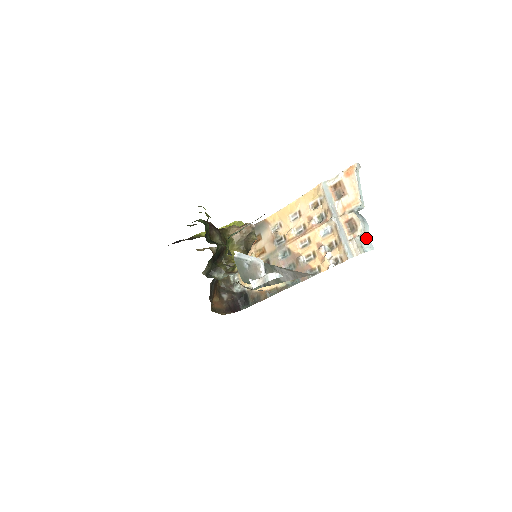
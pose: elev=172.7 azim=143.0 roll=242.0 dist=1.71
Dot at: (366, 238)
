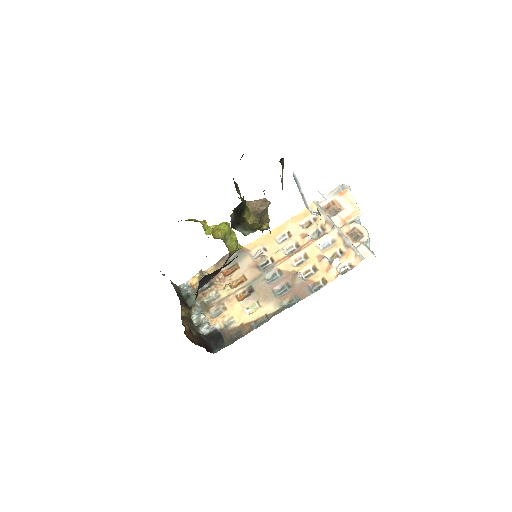
Dot at: occluded
